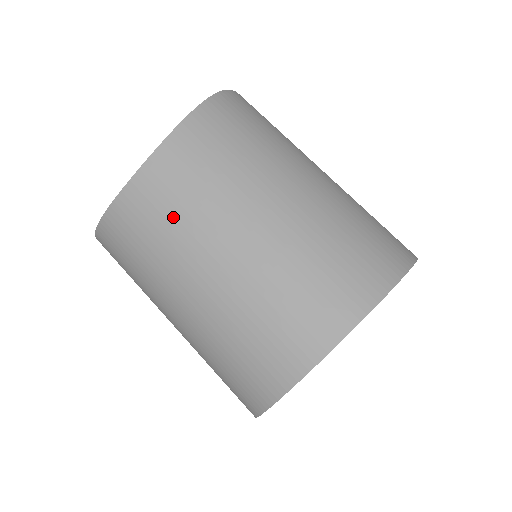
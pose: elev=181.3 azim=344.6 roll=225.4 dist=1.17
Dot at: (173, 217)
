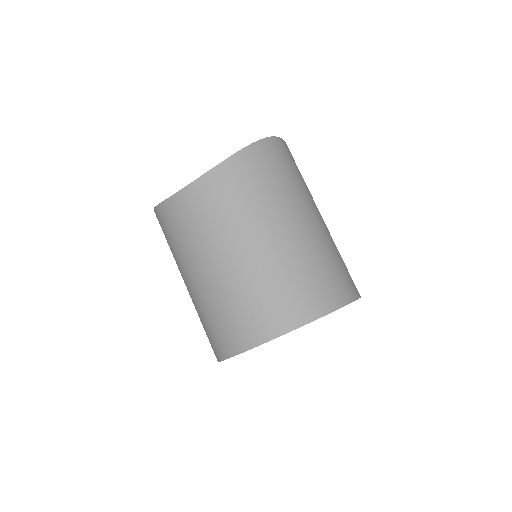
Dot at: (197, 226)
